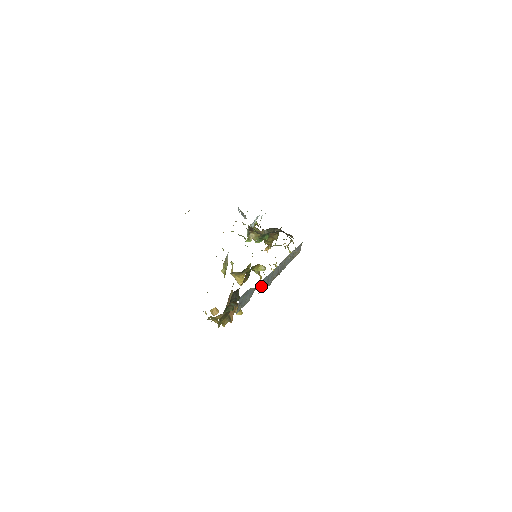
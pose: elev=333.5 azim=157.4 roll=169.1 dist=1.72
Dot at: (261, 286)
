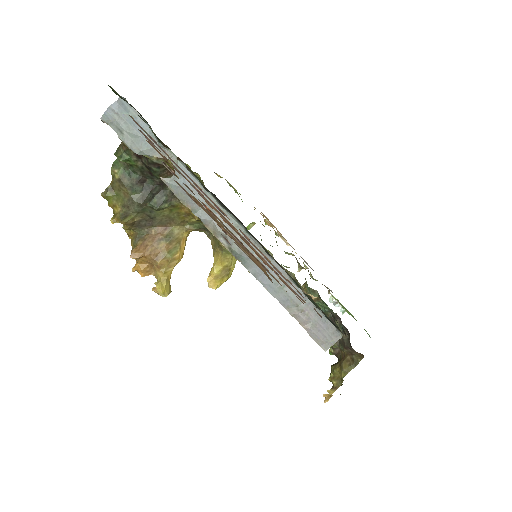
Dot at: occluded
